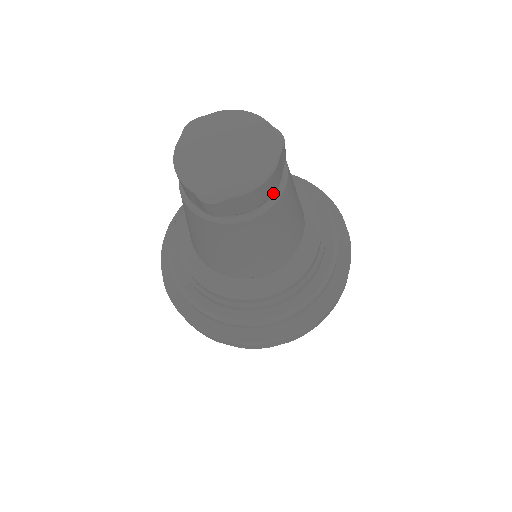
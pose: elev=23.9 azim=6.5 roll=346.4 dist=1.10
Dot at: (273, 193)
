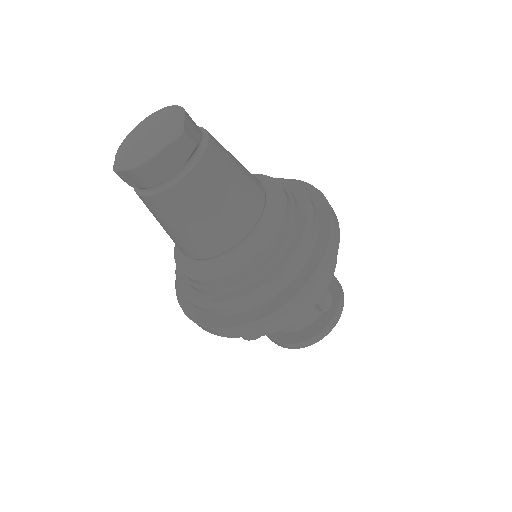
Dot at: (168, 180)
